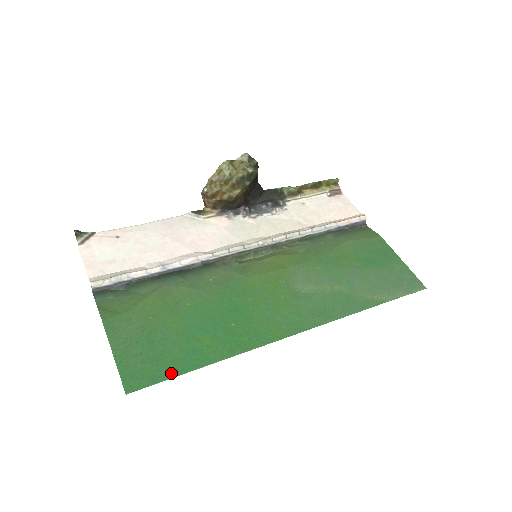
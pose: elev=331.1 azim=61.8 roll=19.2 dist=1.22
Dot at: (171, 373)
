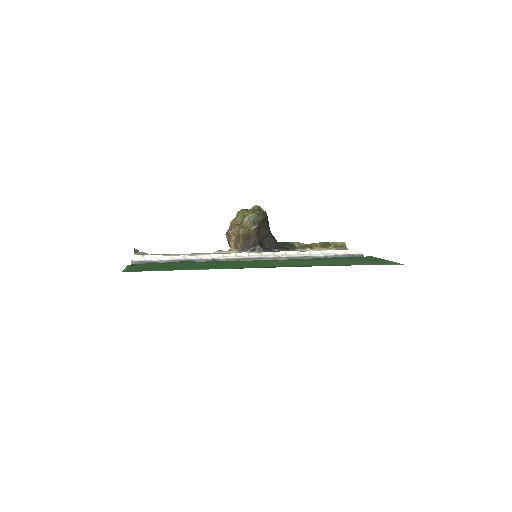
Dot at: (159, 270)
